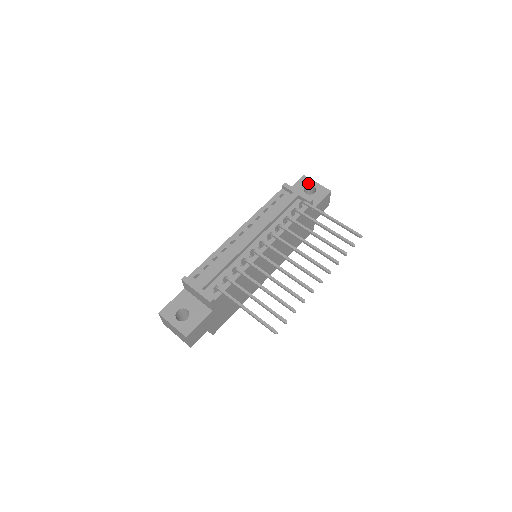
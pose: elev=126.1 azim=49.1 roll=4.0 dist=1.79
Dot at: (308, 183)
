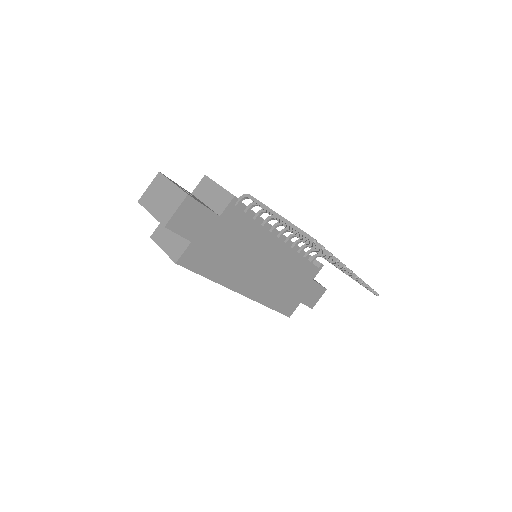
Dot at: occluded
